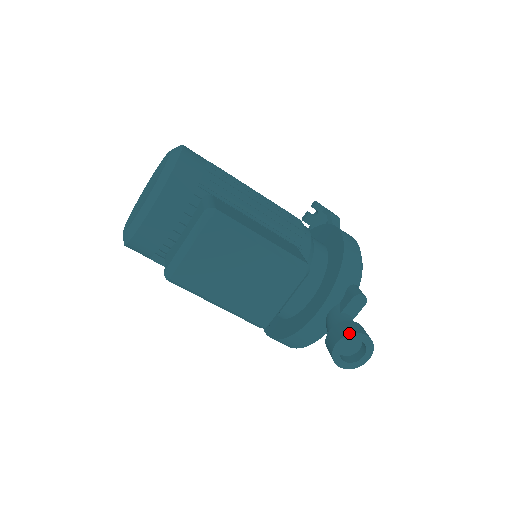
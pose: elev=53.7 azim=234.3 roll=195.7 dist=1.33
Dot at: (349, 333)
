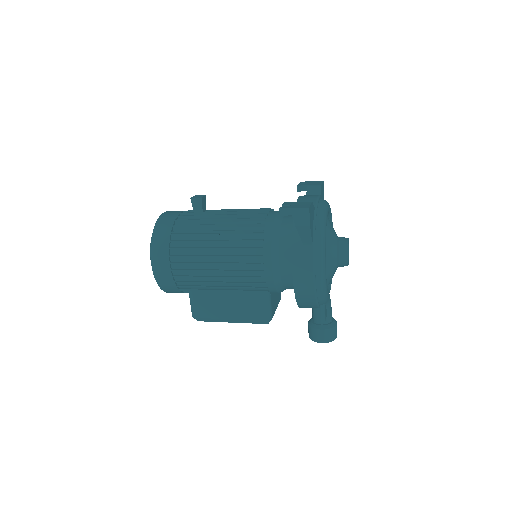
Dot at: (311, 339)
